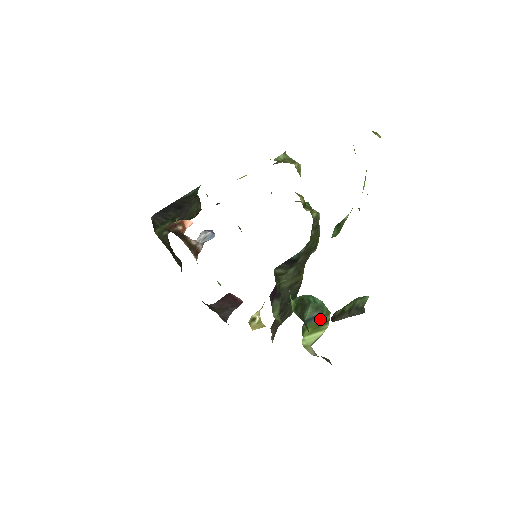
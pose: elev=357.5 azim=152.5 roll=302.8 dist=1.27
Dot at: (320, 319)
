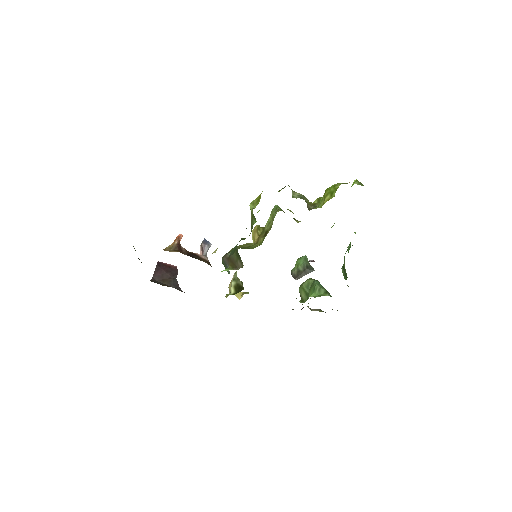
Dot at: occluded
